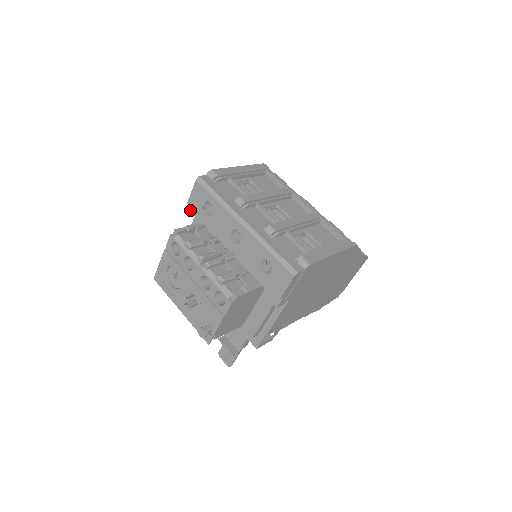
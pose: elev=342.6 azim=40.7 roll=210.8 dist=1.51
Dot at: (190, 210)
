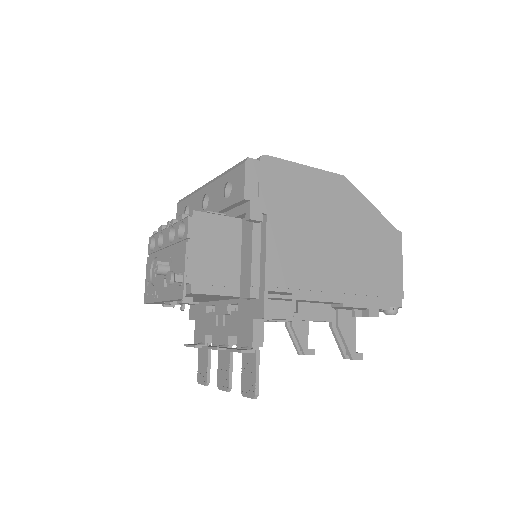
Dot at: occluded
